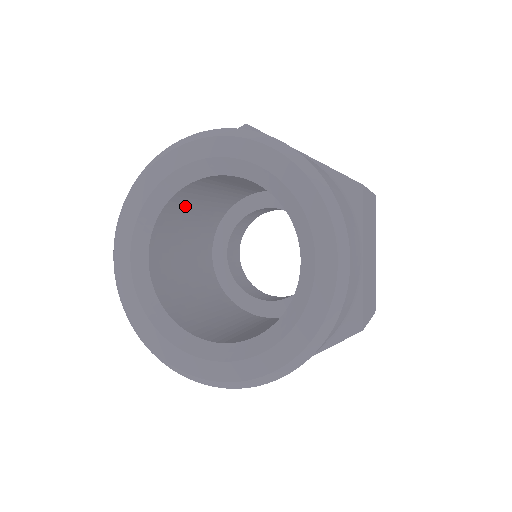
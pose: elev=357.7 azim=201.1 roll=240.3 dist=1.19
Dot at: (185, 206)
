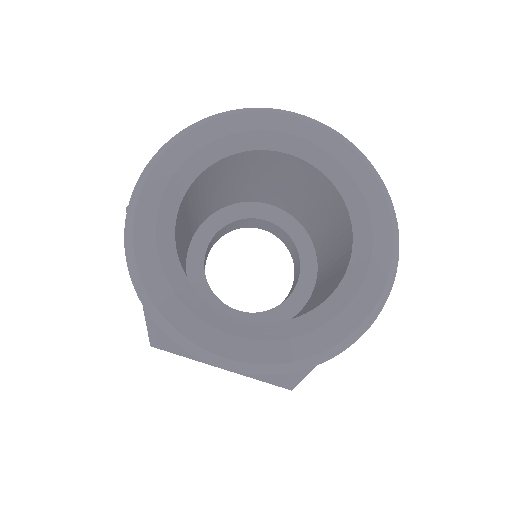
Dot at: (191, 201)
